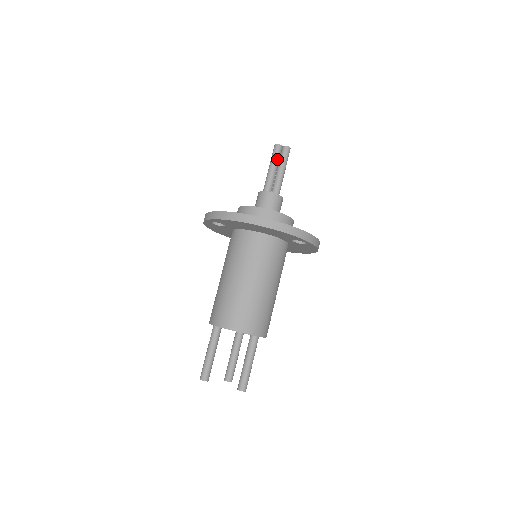
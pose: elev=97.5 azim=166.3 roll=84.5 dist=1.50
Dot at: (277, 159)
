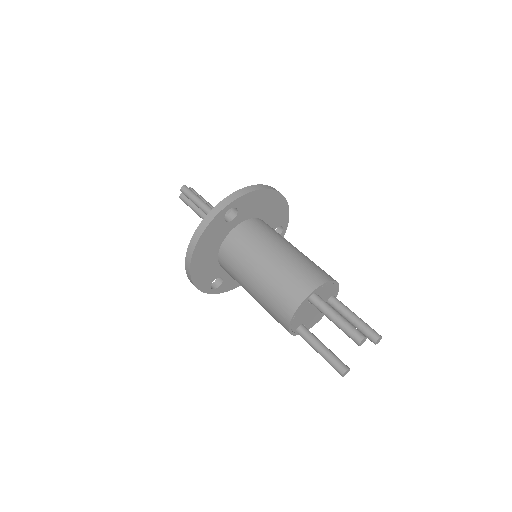
Dot at: (195, 194)
